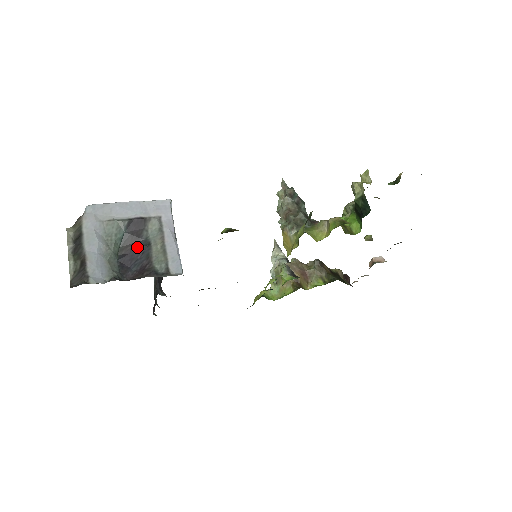
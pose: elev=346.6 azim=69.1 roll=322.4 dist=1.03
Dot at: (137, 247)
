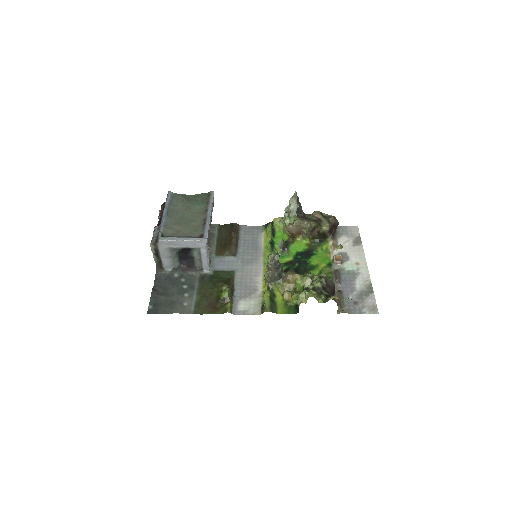
Dot at: (187, 256)
